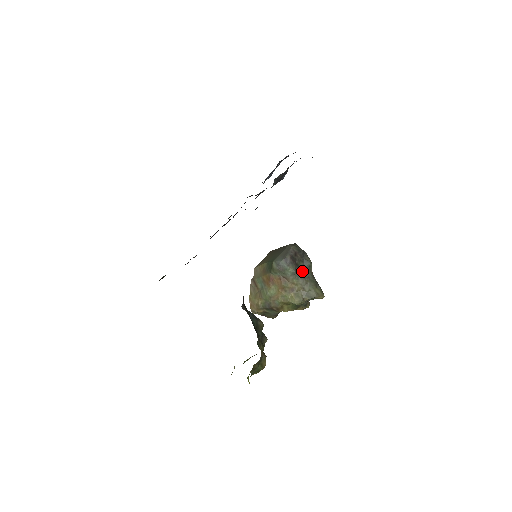
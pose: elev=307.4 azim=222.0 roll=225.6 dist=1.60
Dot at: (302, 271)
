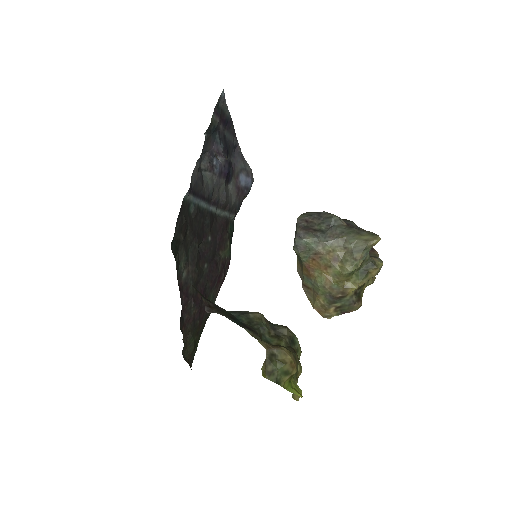
Dot at: (329, 232)
